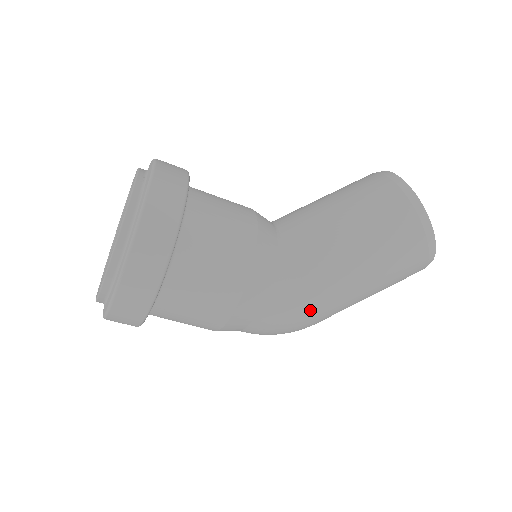
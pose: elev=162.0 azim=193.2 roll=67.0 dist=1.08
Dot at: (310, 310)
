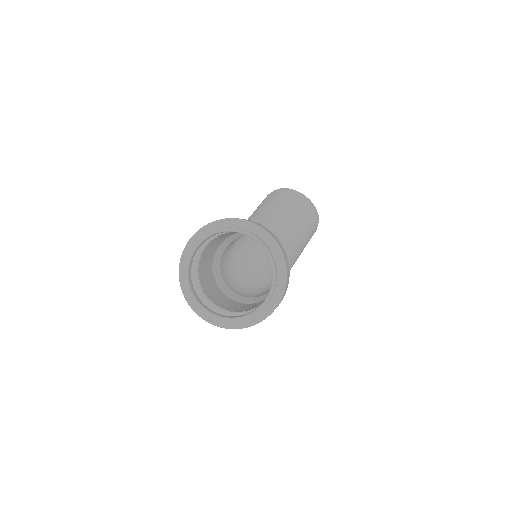
Dot at: occluded
